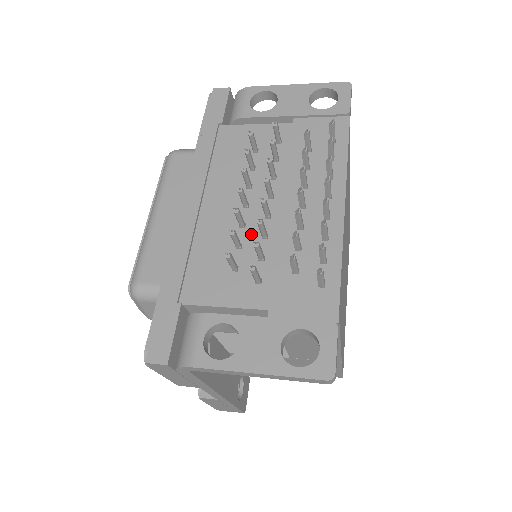
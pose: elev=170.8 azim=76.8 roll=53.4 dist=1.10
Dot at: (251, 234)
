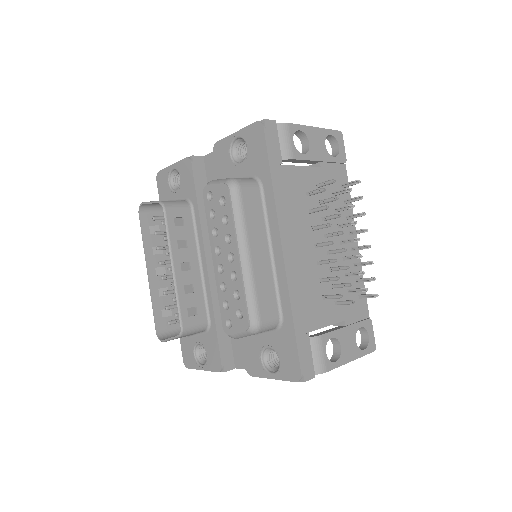
Dot at: (324, 269)
